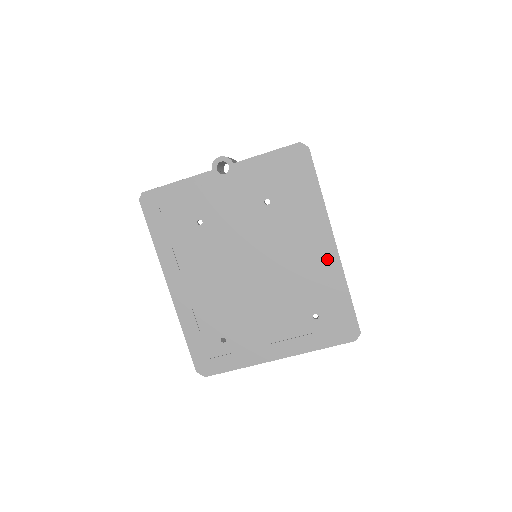
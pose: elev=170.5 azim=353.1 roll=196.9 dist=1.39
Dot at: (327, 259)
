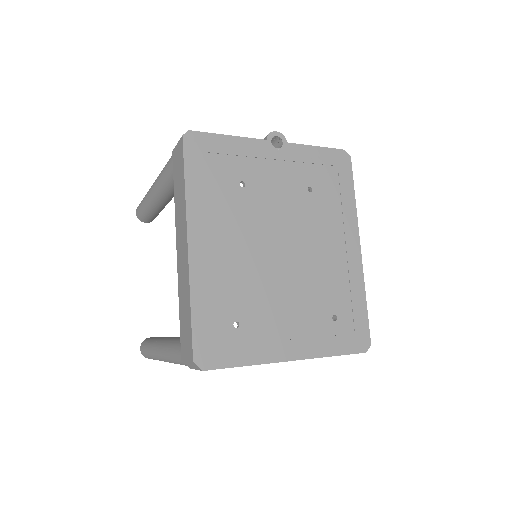
Dot at: (352, 261)
